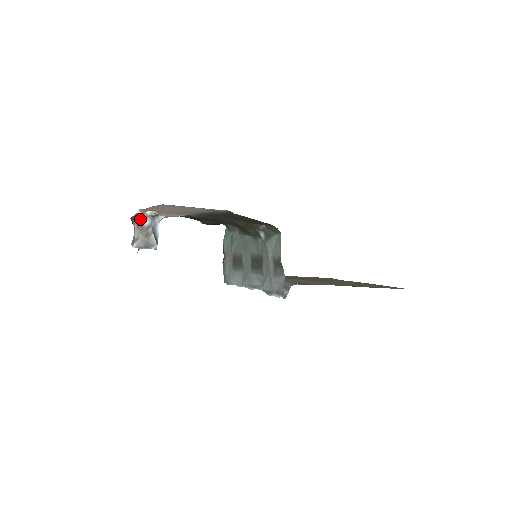
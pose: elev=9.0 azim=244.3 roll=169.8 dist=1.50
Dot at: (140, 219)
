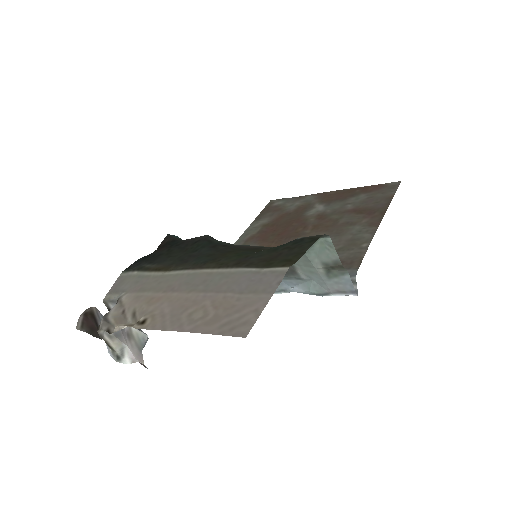
Dot at: occluded
